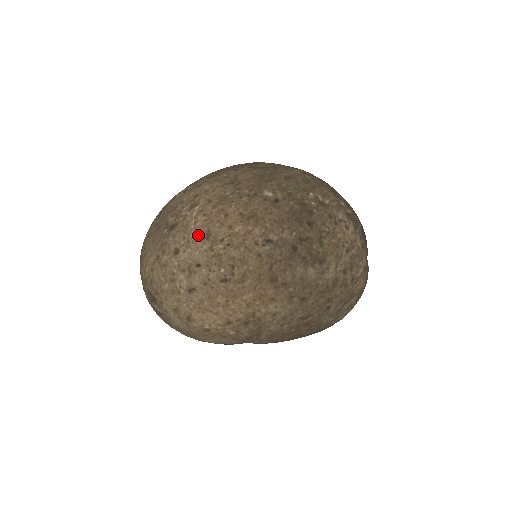
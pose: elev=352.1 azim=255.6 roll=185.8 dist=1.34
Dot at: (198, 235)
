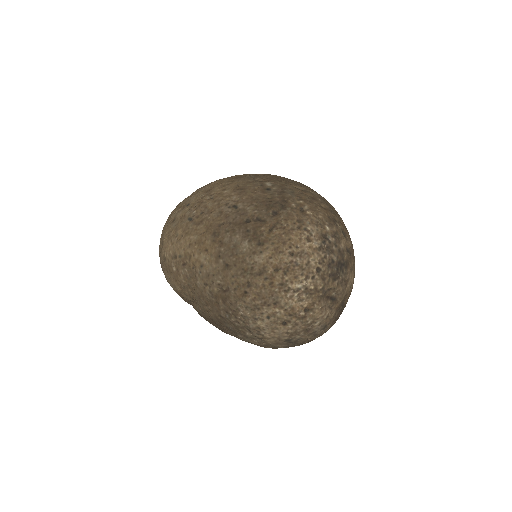
Dot at: (205, 189)
